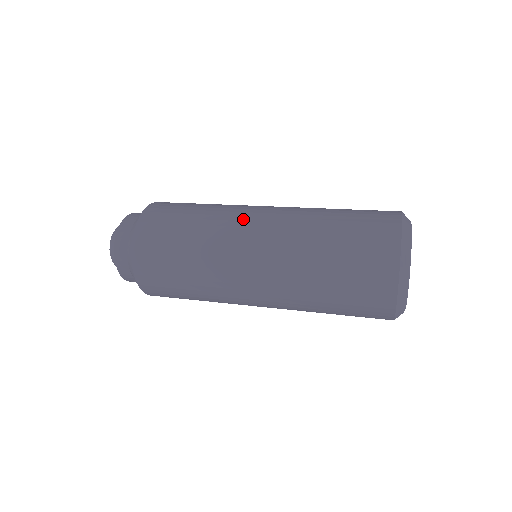
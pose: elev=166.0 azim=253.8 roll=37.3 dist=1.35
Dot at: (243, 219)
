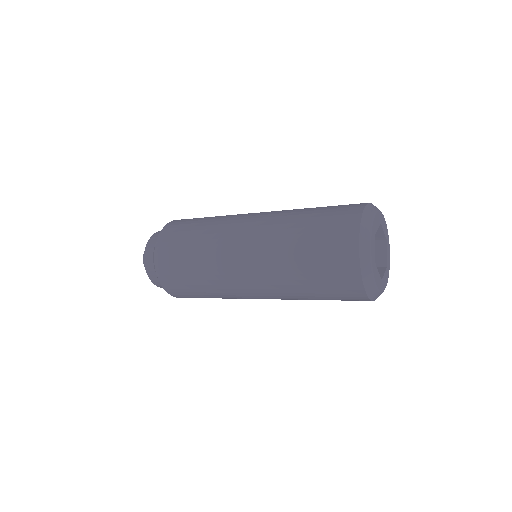
Dot at: occluded
